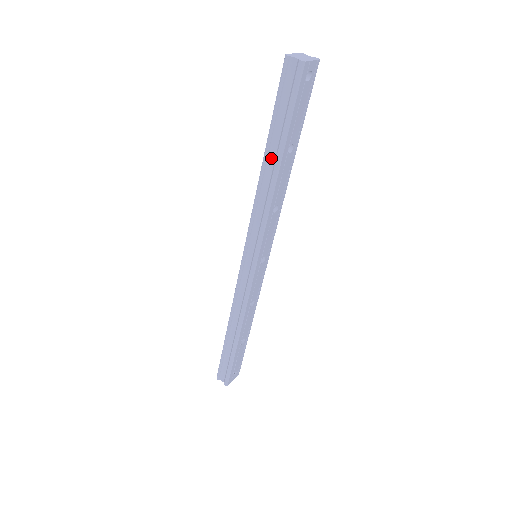
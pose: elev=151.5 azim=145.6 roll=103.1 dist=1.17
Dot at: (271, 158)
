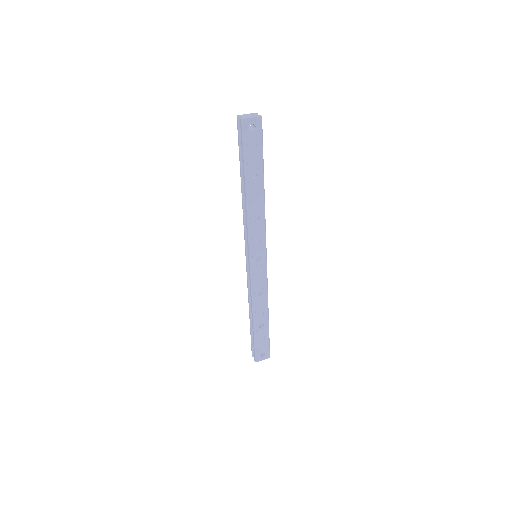
Dot at: occluded
